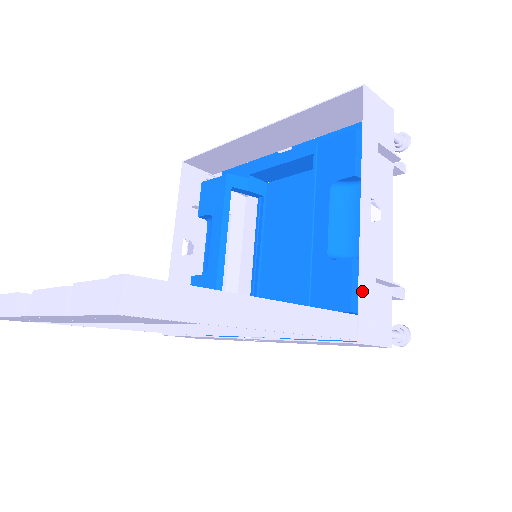
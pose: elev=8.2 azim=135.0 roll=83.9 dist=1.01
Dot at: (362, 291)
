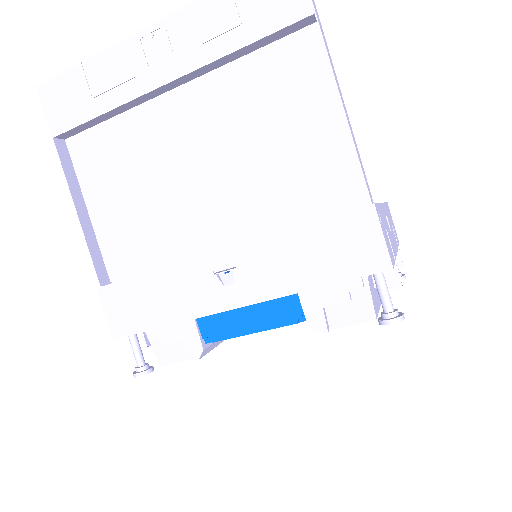
Dot at: (379, 207)
